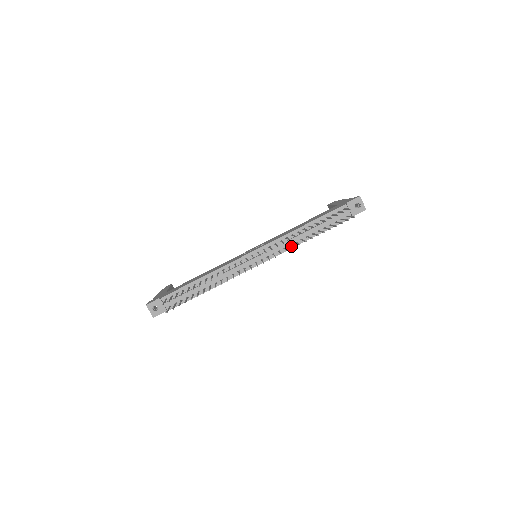
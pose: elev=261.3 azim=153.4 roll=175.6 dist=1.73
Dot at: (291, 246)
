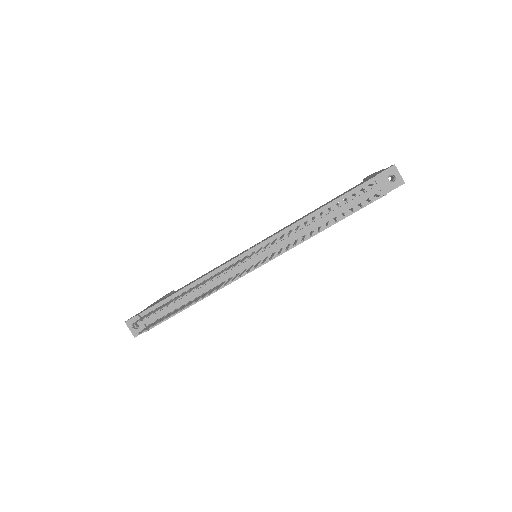
Dot at: (294, 242)
